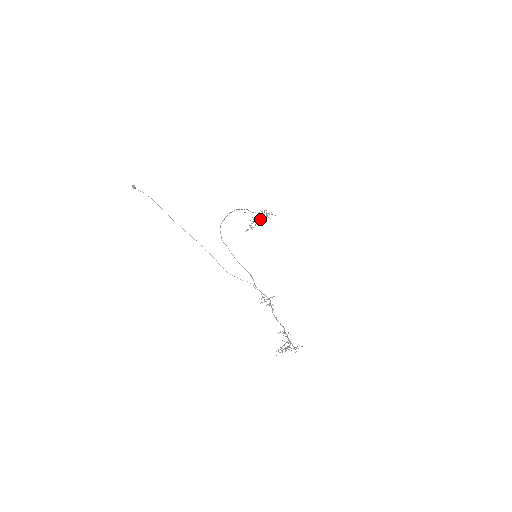
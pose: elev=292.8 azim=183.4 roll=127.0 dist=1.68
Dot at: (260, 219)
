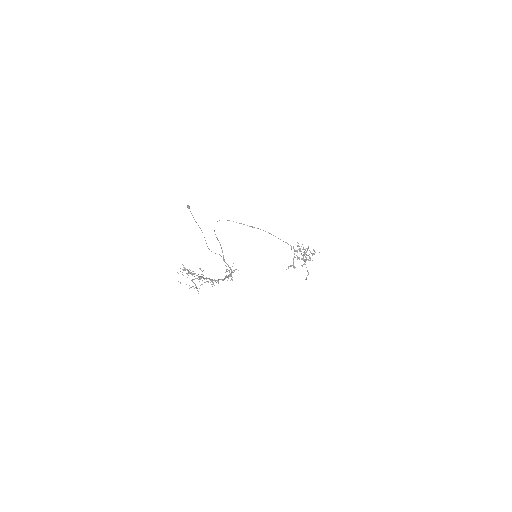
Dot at: (303, 257)
